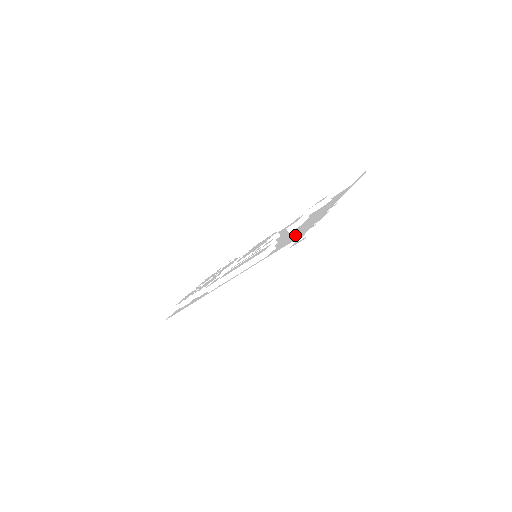
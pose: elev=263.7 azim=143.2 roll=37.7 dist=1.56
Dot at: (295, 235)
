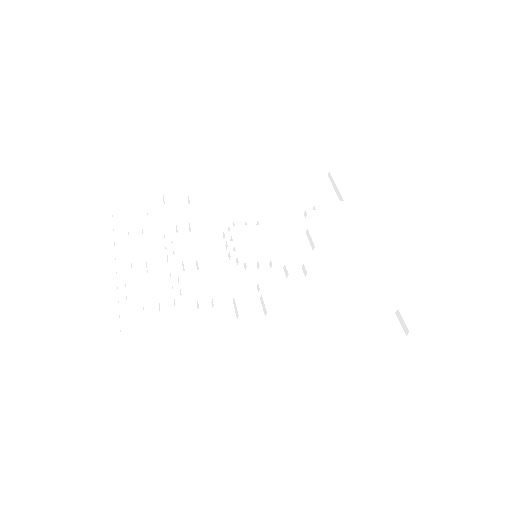
Dot at: (367, 287)
